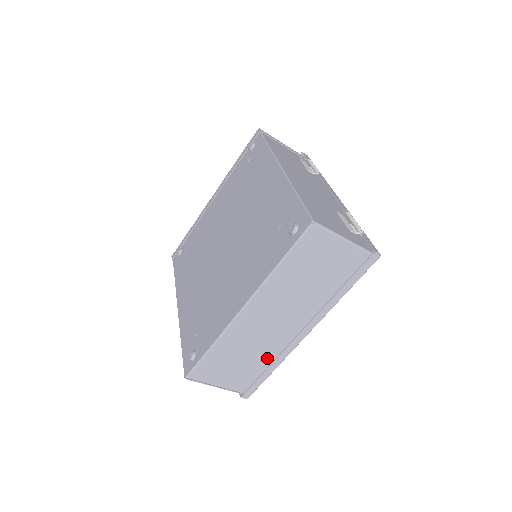
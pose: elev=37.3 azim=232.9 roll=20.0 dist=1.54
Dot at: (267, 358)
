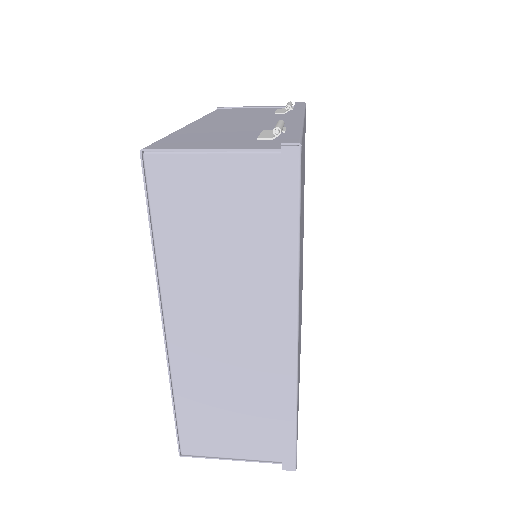
Dot at: (270, 395)
